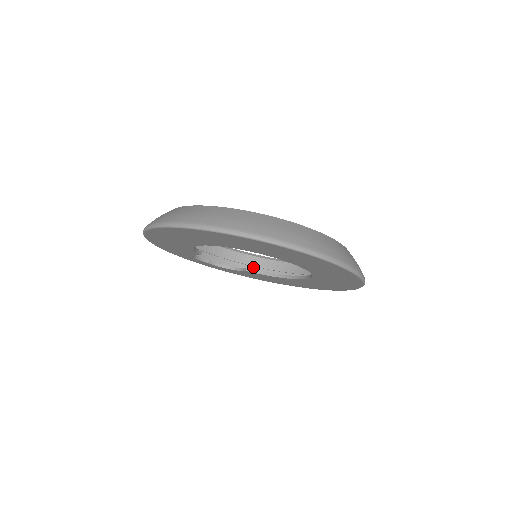
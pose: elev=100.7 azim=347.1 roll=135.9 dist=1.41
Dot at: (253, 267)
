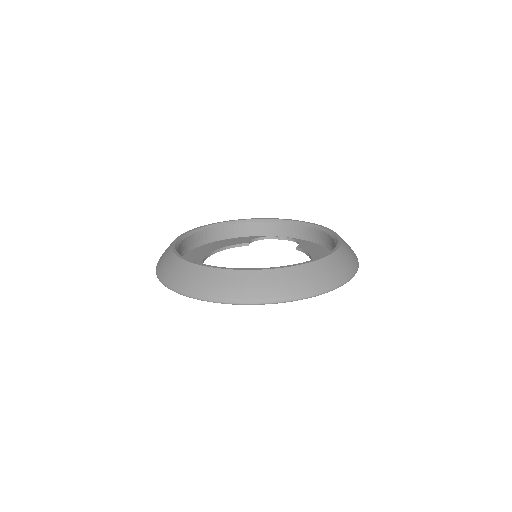
Dot at: (317, 239)
